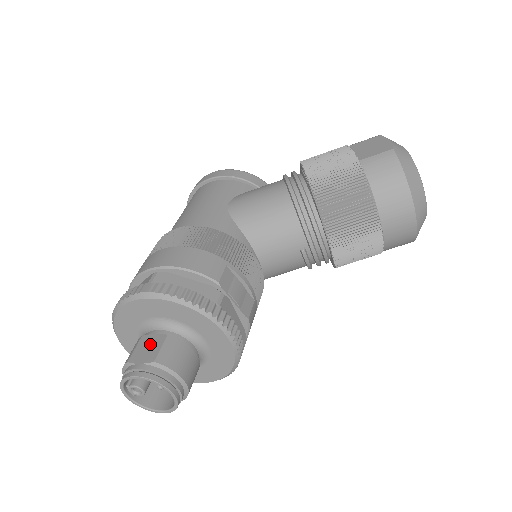
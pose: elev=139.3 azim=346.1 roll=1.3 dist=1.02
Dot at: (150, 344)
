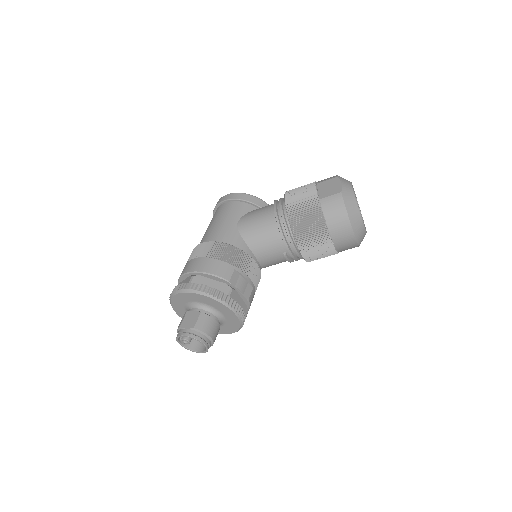
Dot at: (191, 317)
